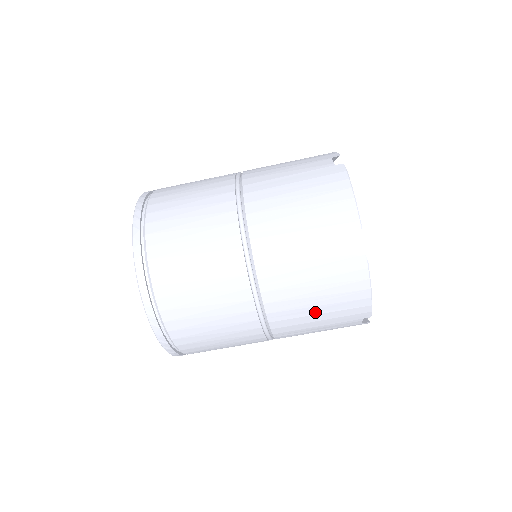
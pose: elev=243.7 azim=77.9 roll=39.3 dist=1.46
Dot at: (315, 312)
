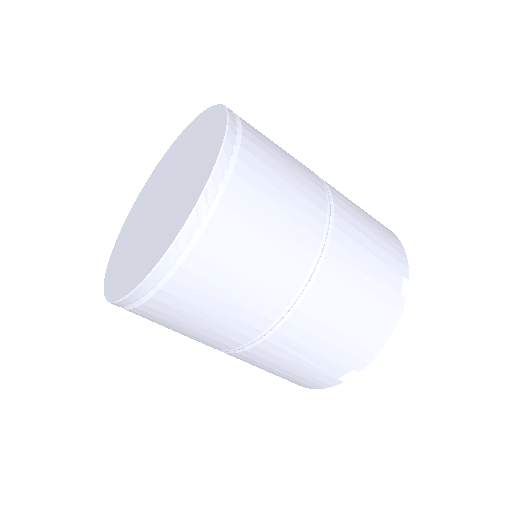
Dot at: (339, 328)
